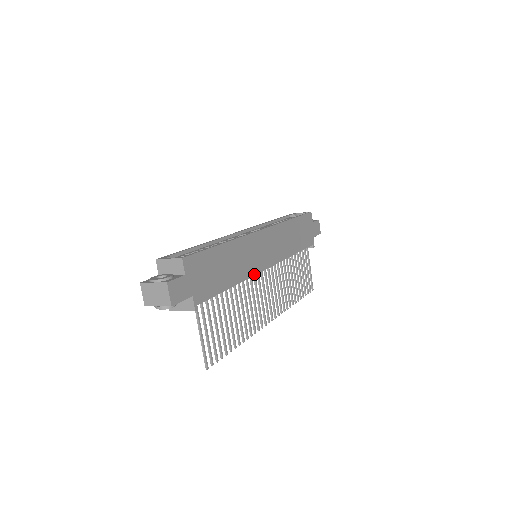
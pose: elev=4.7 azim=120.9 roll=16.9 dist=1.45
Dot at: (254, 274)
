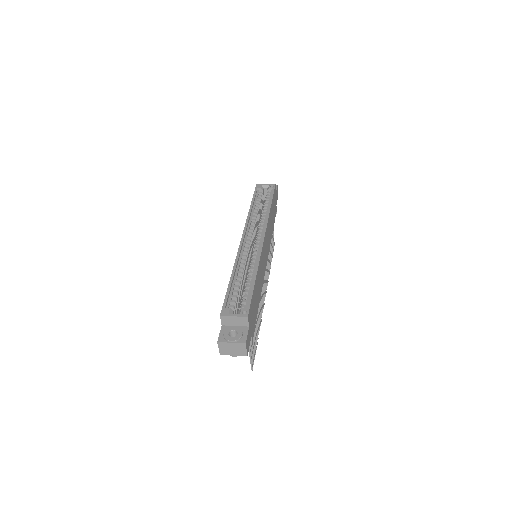
Dot at: (263, 279)
